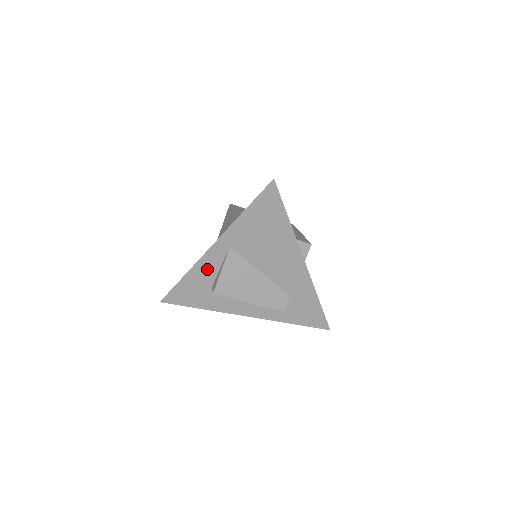
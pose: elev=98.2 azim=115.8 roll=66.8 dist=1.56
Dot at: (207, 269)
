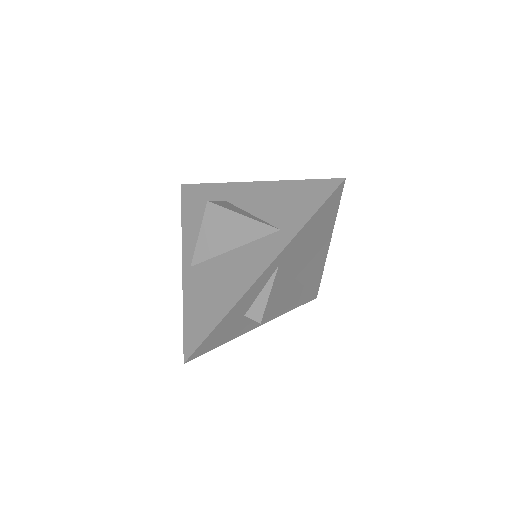
Dot at: (248, 300)
